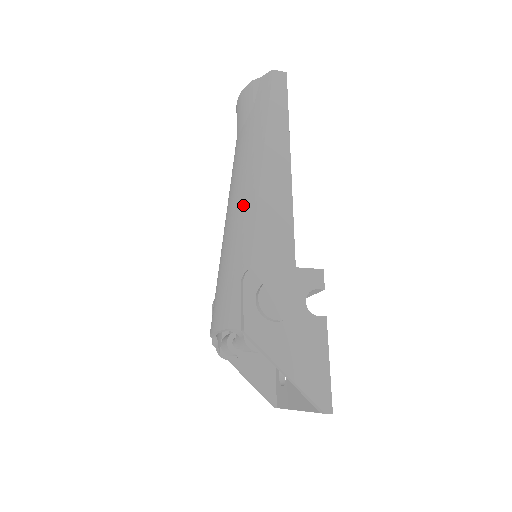
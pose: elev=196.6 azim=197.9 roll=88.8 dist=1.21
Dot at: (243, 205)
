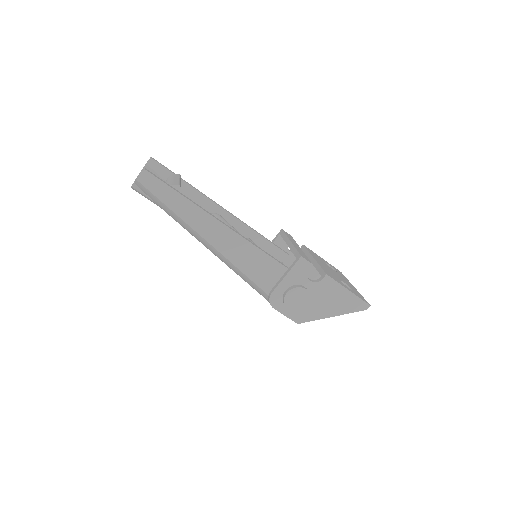
Dot at: (225, 263)
